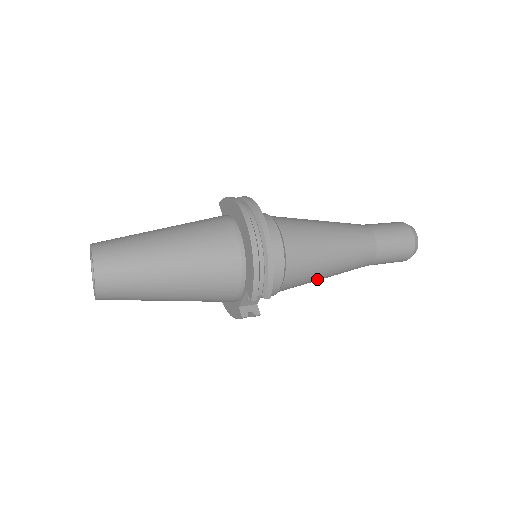
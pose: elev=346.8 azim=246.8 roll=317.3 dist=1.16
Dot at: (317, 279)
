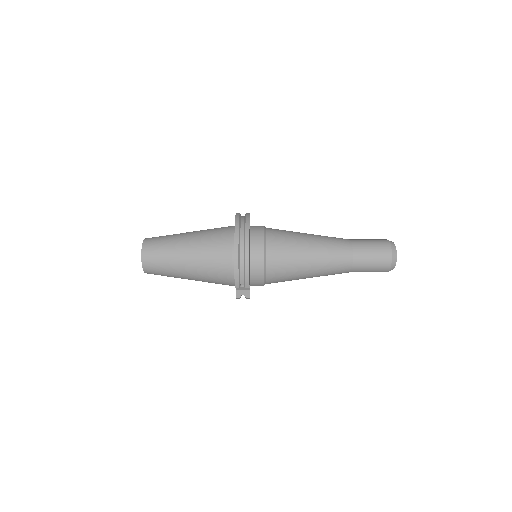
Dot at: (299, 278)
